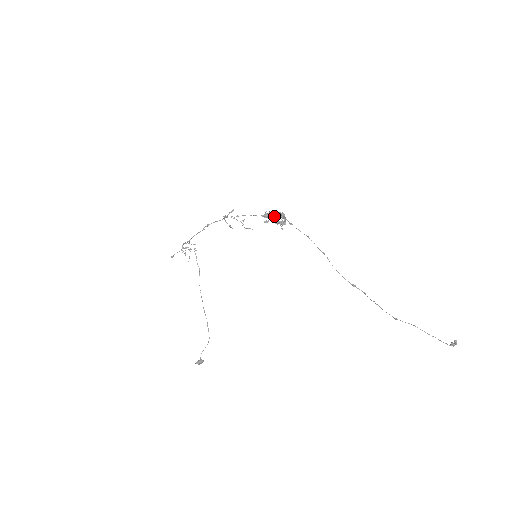
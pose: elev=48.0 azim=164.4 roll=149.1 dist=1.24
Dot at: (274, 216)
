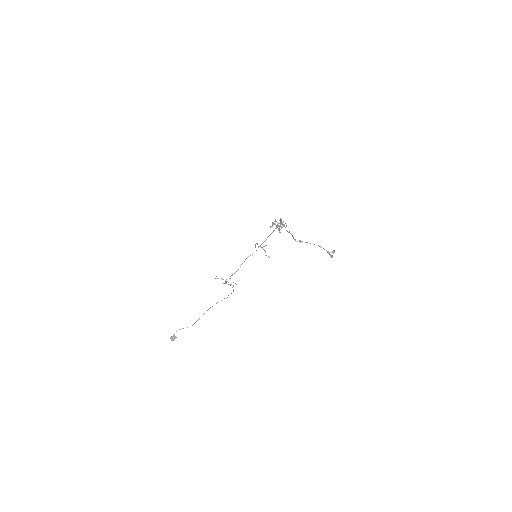
Dot at: occluded
